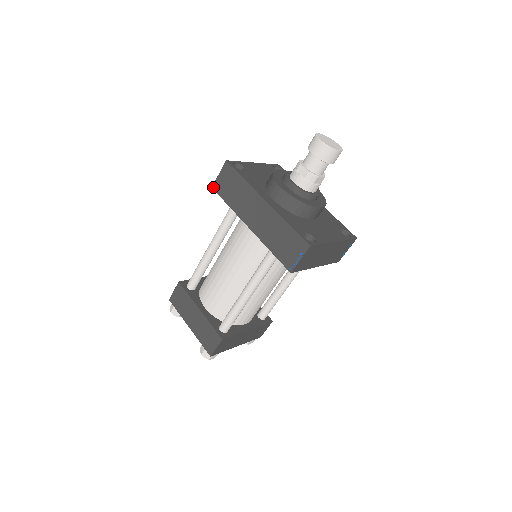
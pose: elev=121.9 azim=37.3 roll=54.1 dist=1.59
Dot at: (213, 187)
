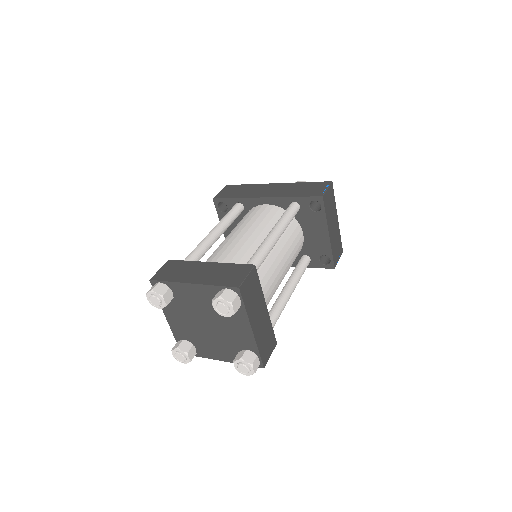
Dot at: (215, 197)
